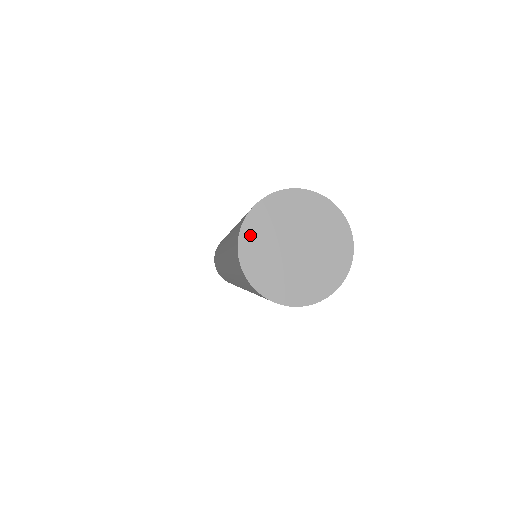
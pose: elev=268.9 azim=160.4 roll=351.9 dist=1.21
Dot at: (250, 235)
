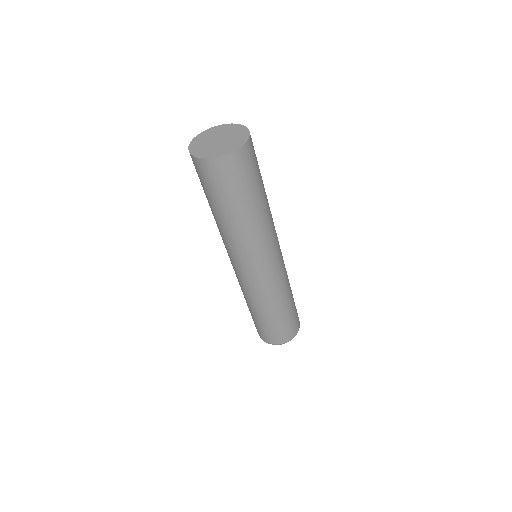
Dot at: (194, 147)
